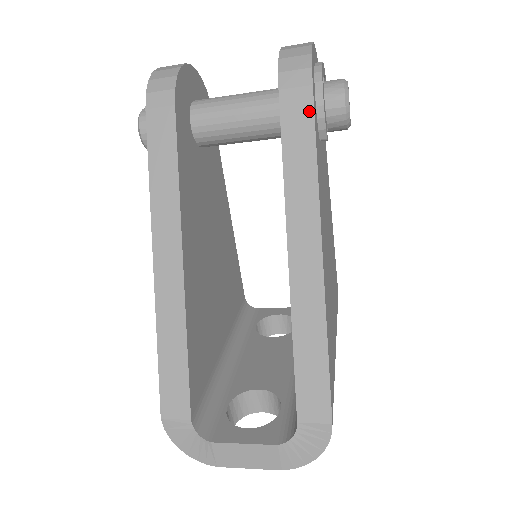
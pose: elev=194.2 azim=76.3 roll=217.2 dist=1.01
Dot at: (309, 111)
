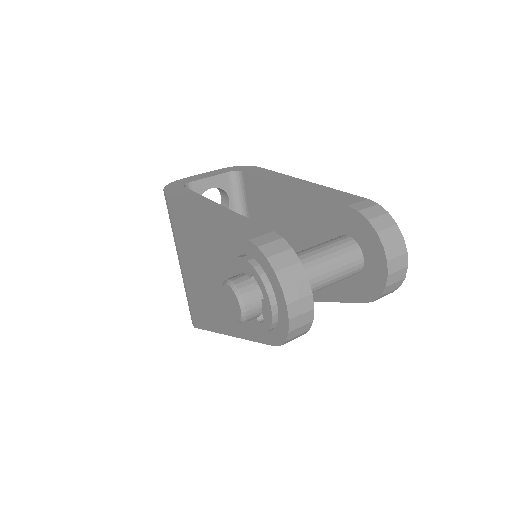
Dot at: occluded
